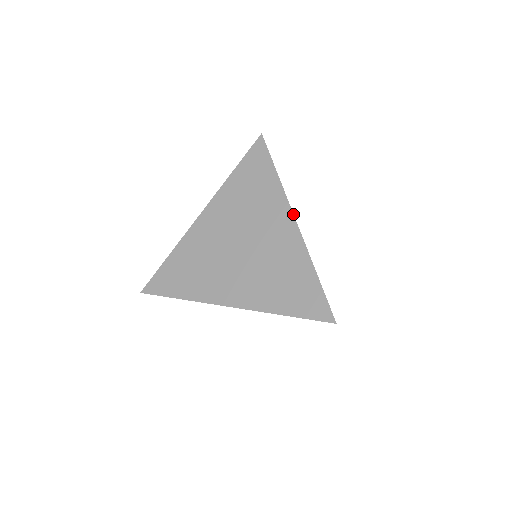
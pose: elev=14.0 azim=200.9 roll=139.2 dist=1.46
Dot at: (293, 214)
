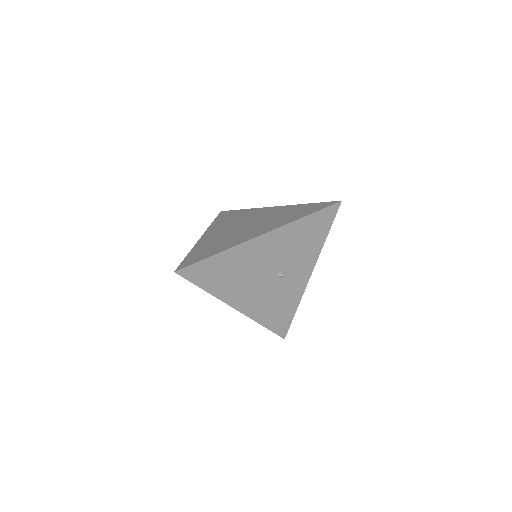
Dot at: (270, 207)
